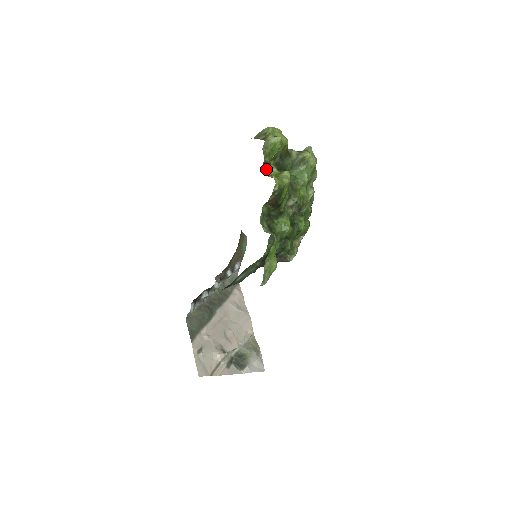
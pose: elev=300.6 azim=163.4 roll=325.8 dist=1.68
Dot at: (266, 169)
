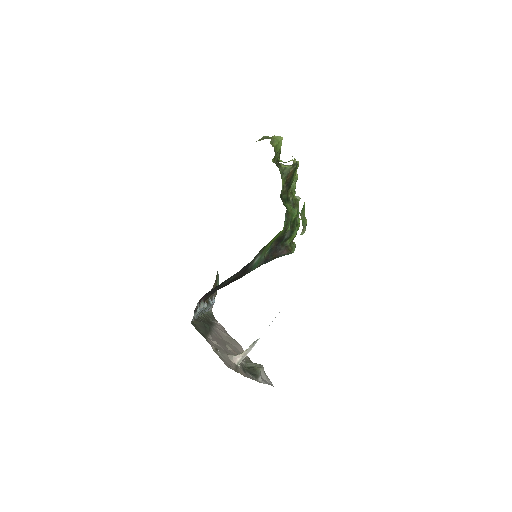
Dot at: occluded
